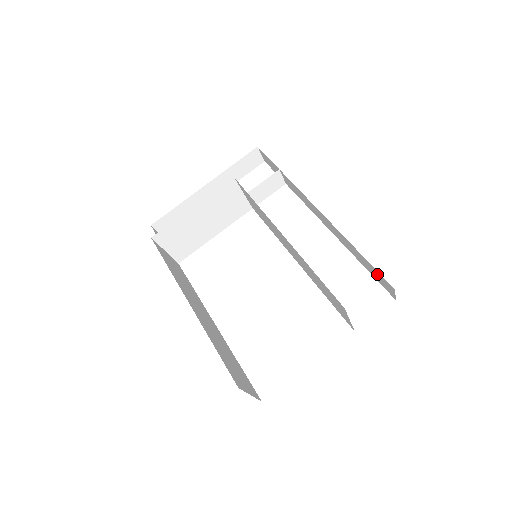
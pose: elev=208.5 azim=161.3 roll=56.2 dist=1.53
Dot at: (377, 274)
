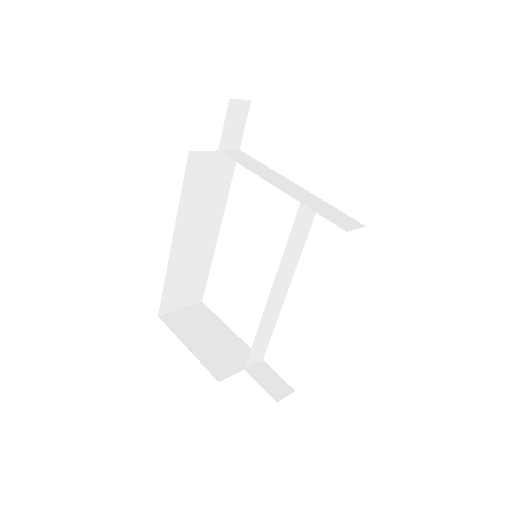
Dot at: occluded
